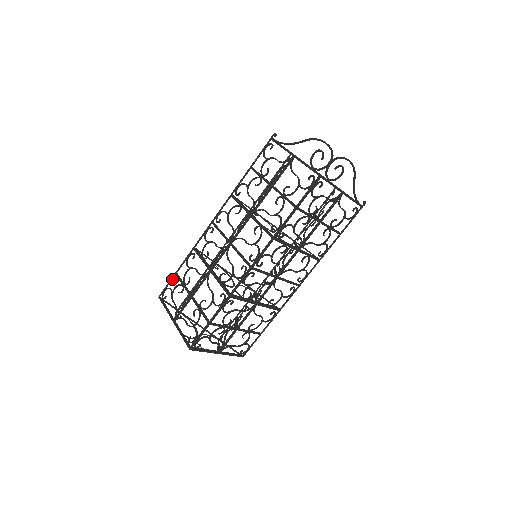
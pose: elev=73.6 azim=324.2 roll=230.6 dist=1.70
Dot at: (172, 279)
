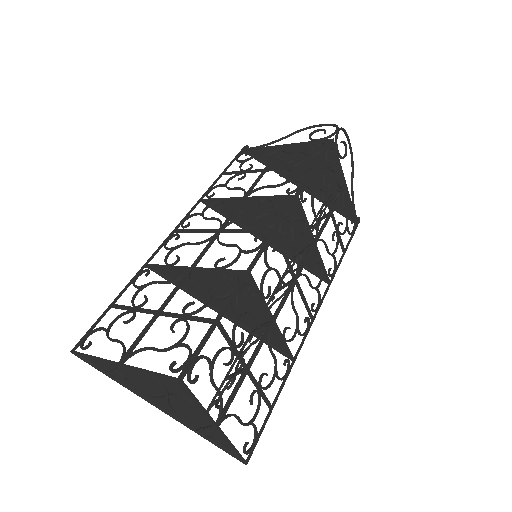
Dot at: (102, 316)
